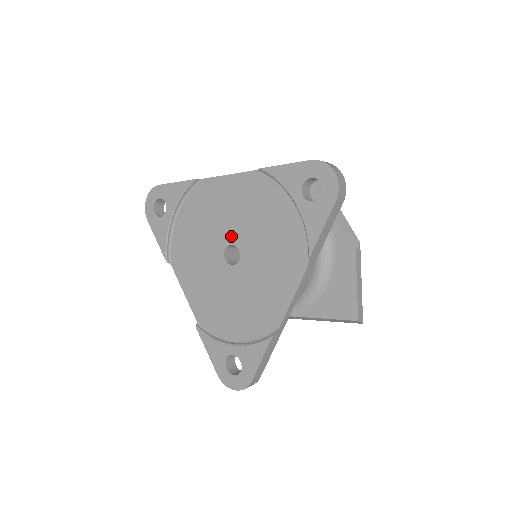
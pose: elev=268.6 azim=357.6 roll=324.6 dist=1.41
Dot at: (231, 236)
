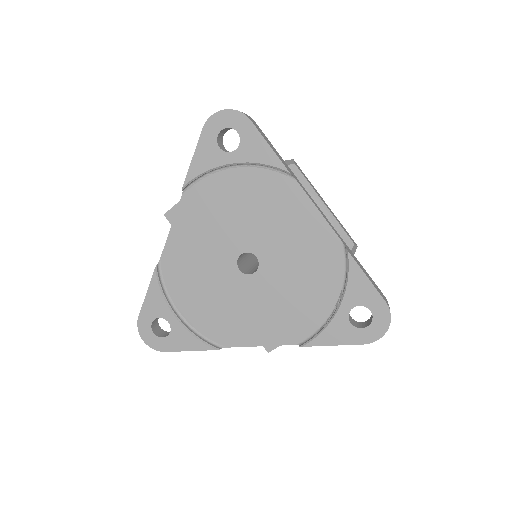
Dot at: (264, 252)
